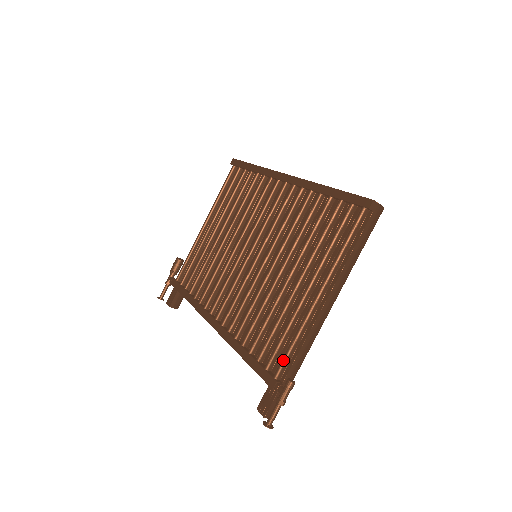
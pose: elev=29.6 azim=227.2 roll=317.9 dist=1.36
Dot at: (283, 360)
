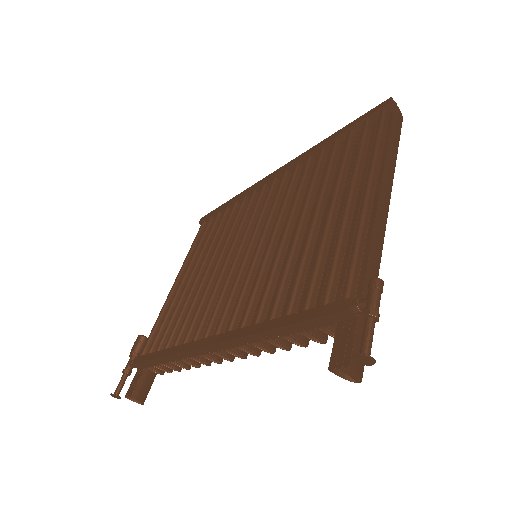
Dot at: (349, 273)
